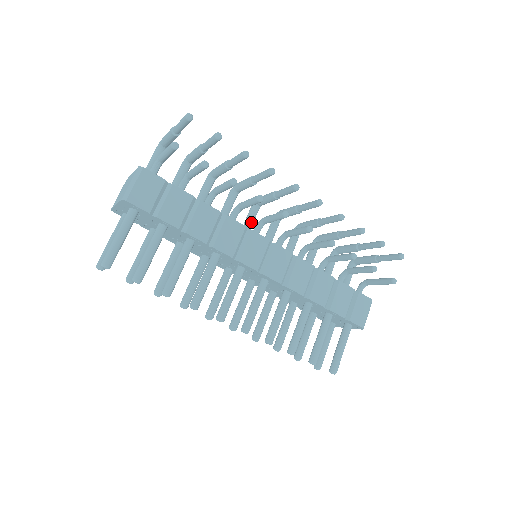
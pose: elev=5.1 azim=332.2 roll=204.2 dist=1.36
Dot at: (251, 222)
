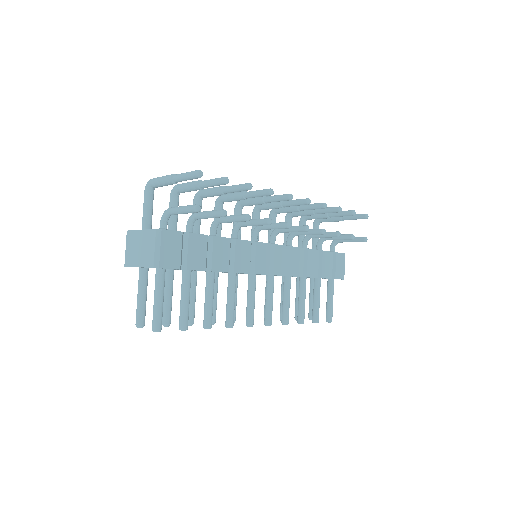
Dot at: occluded
